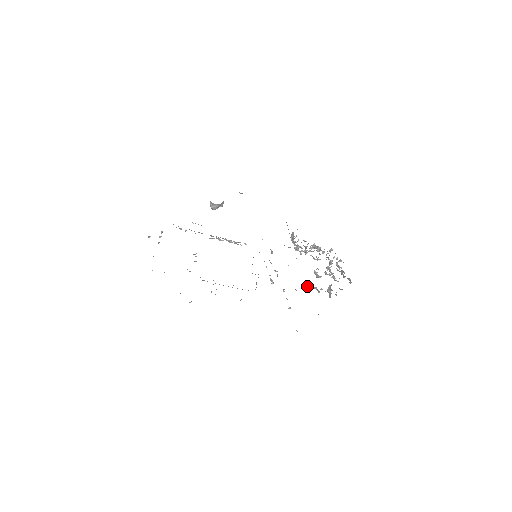
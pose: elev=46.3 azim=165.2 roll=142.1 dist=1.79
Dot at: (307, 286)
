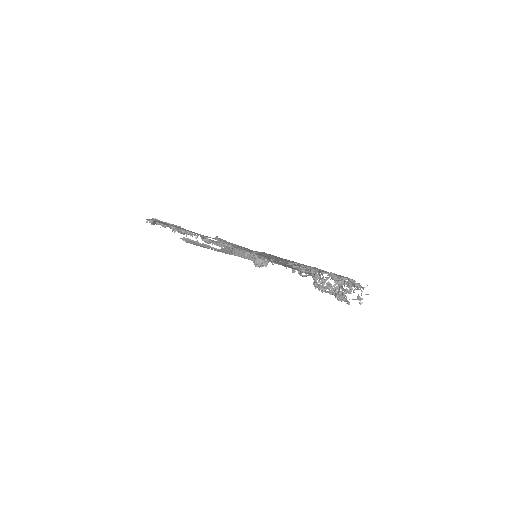
Dot at: occluded
